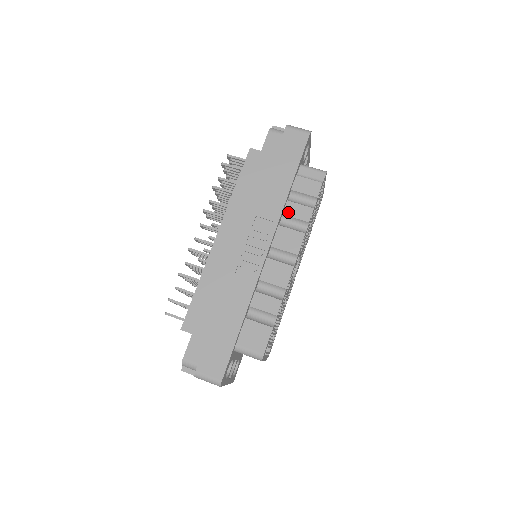
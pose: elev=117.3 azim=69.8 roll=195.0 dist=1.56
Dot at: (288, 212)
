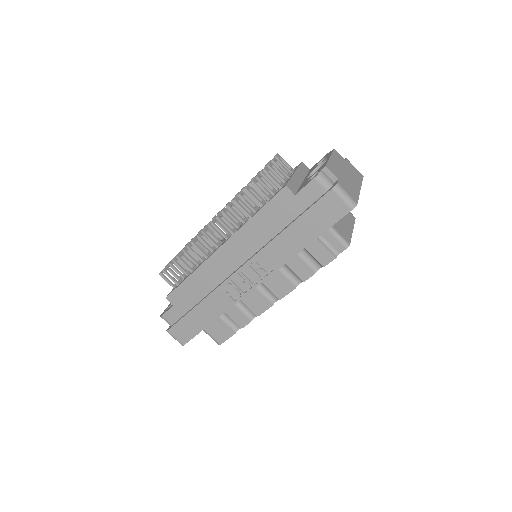
Dot at: (290, 264)
